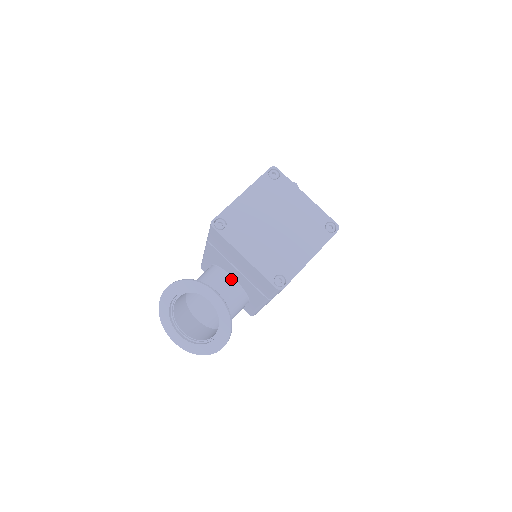
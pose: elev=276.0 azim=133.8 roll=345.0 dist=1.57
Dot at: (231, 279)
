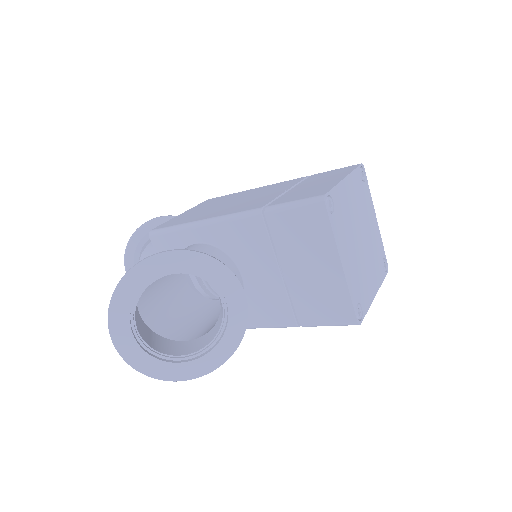
Dot at: (240, 277)
